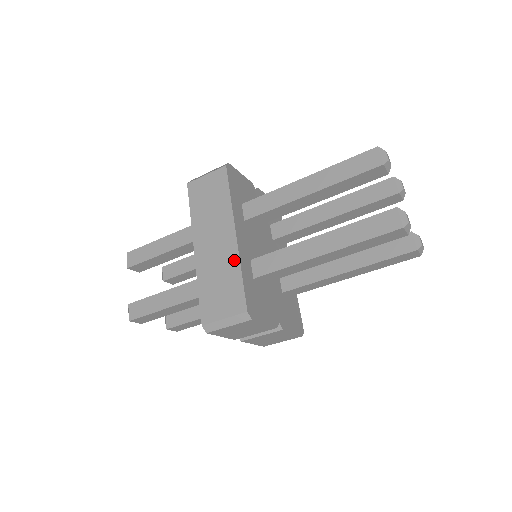
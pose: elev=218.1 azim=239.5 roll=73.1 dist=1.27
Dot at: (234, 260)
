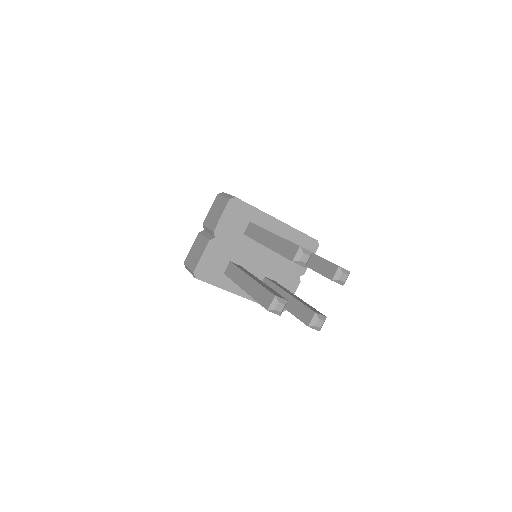
Dot at: (253, 301)
